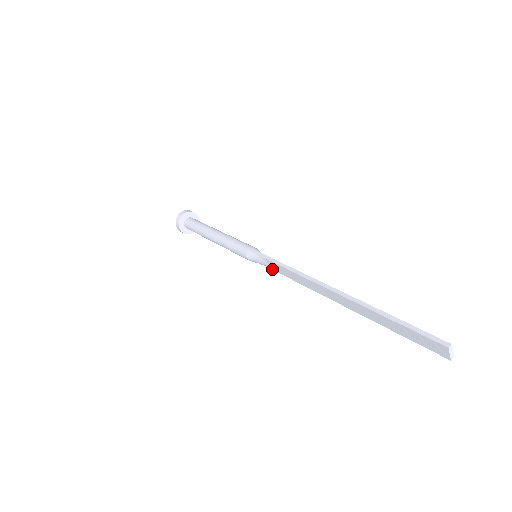
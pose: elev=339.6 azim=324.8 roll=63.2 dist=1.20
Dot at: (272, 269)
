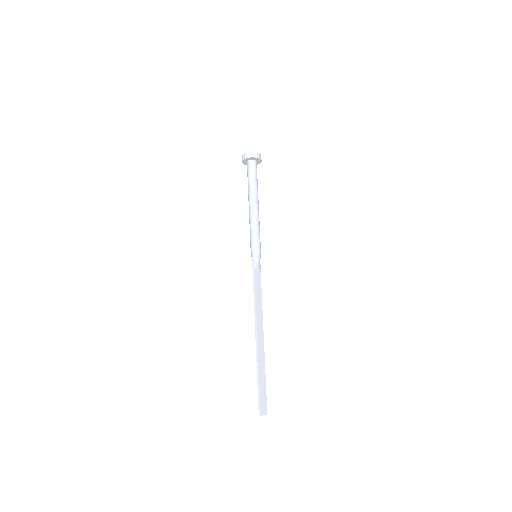
Dot at: (258, 274)
